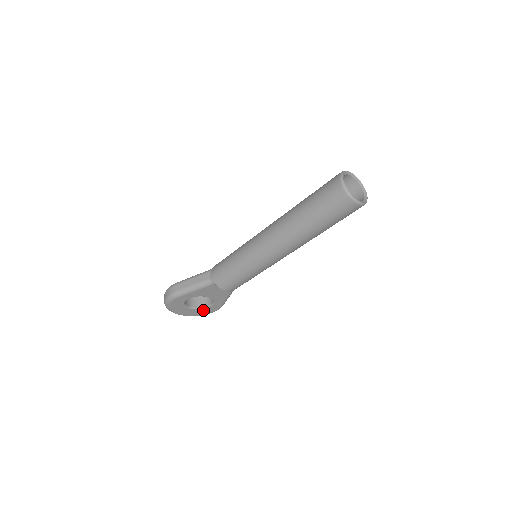
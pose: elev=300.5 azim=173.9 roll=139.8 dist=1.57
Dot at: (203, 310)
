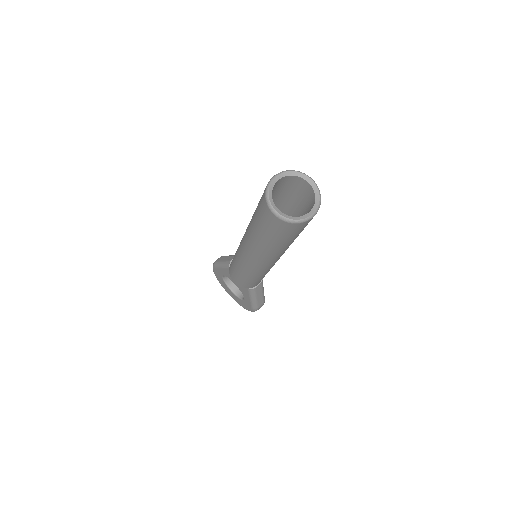
Dot at: (241, 301)
